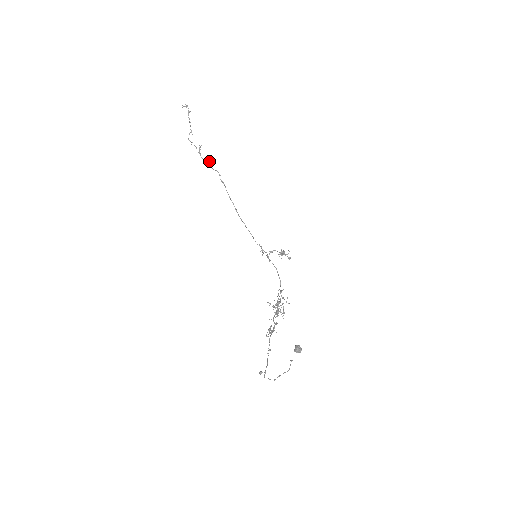
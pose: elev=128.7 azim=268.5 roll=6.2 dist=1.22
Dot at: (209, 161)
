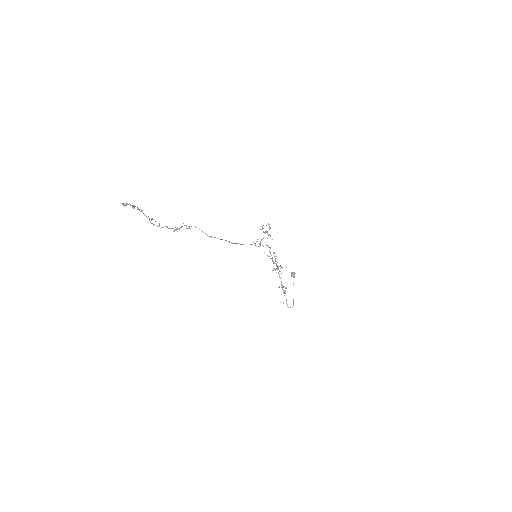
Dot at: occluded
